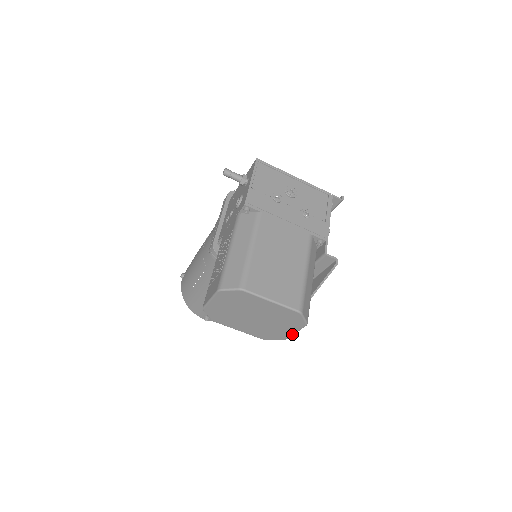
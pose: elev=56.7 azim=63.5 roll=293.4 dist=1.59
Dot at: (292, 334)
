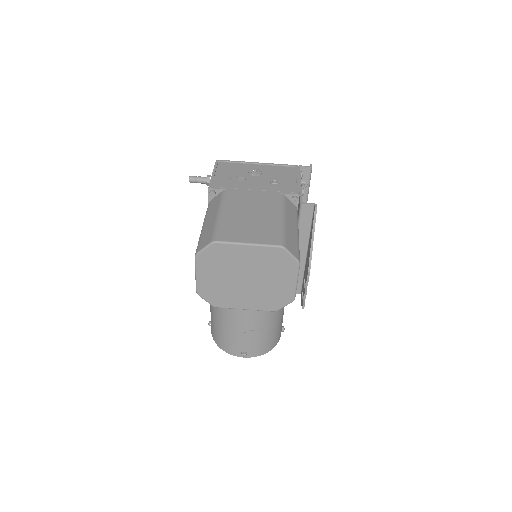
Dot at: (294, 286)
